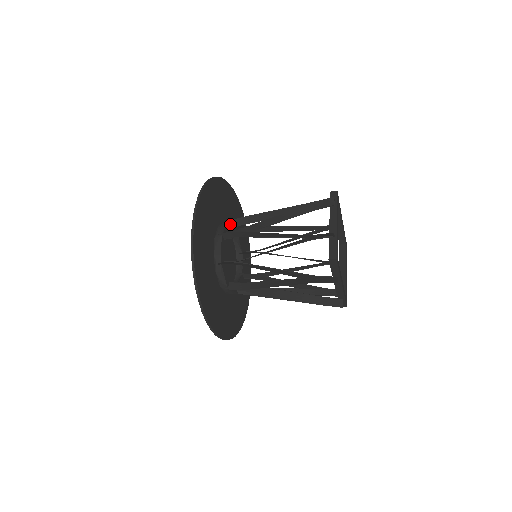
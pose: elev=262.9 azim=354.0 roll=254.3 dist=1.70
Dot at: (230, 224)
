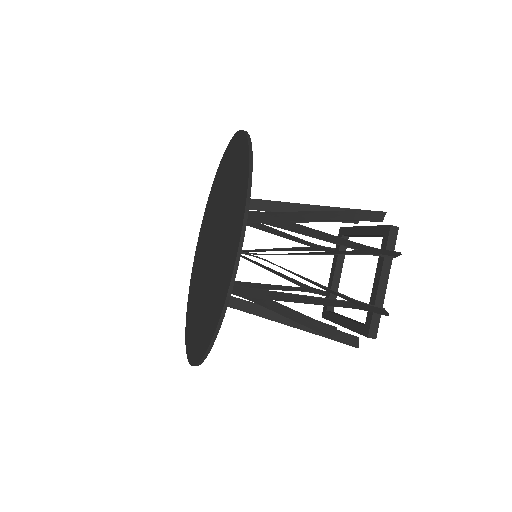
Dot at: occluded
